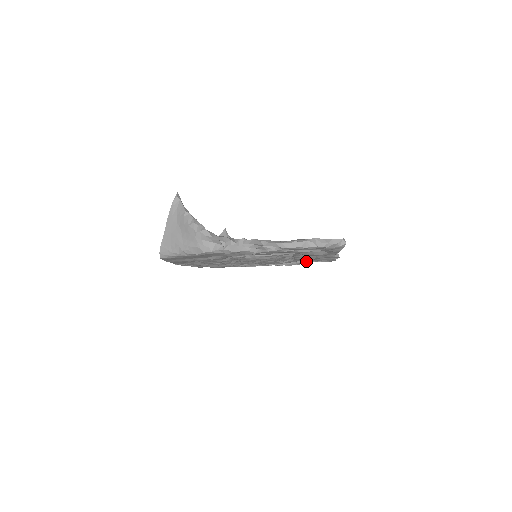
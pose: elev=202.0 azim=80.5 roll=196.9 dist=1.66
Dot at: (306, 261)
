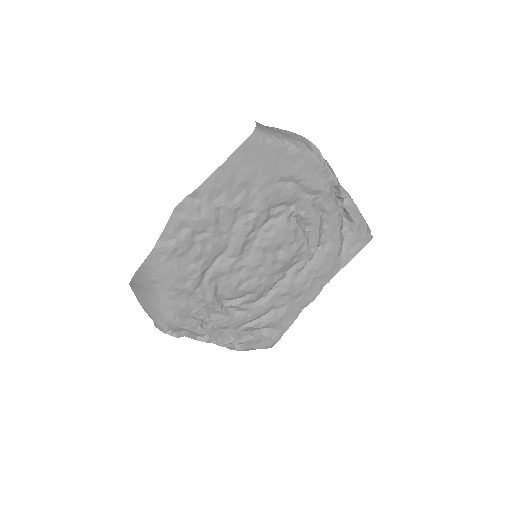
Dot at: (246, 335)
